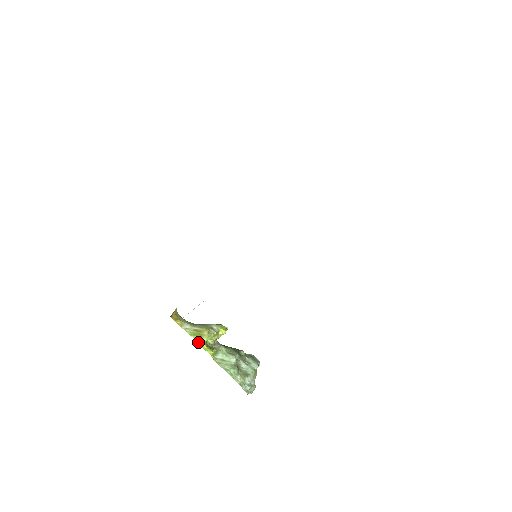
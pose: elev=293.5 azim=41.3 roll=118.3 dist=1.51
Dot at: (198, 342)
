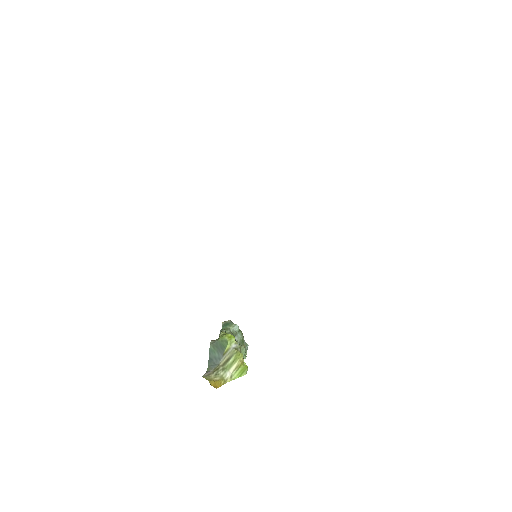
Dot at: occluded
